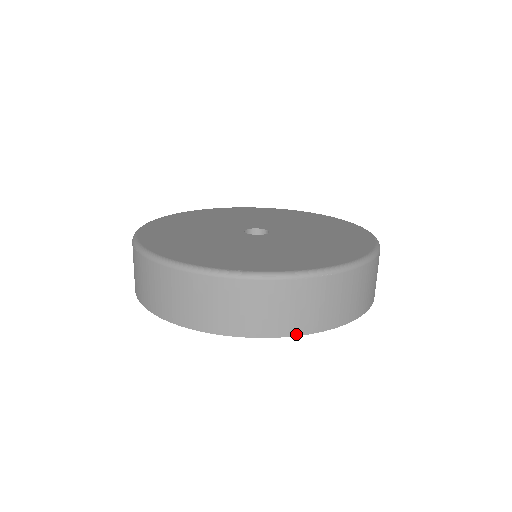
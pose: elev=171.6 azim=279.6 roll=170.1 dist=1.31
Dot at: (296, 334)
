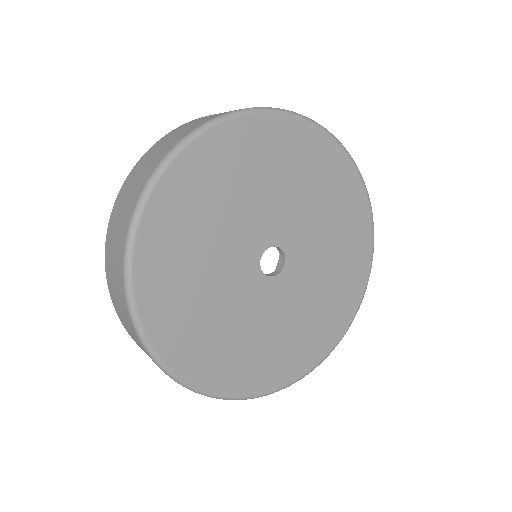
Dot at: occluded
